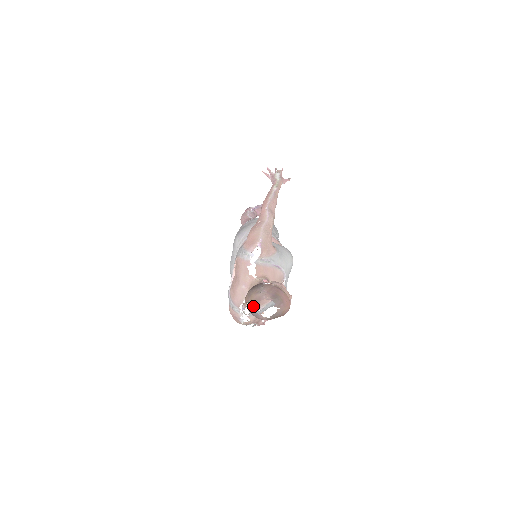
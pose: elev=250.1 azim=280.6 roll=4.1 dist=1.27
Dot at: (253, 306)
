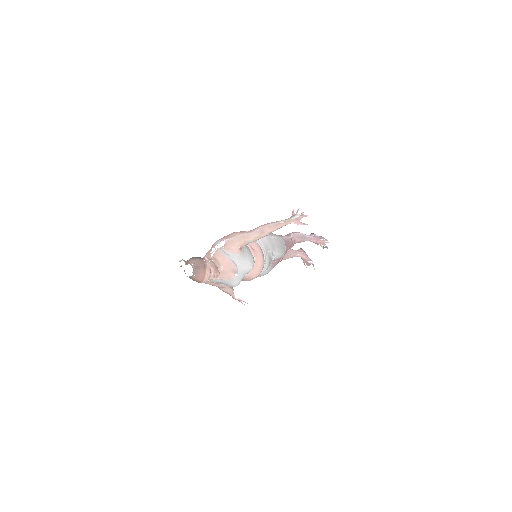
Dot at: occluded
